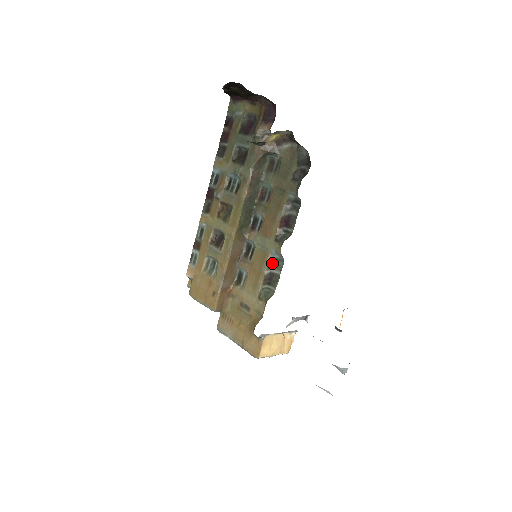
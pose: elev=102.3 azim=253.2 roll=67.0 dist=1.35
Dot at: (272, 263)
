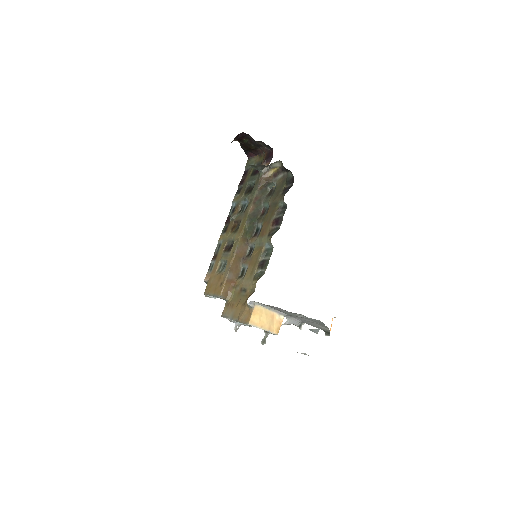
Dot at: (265, 253)
